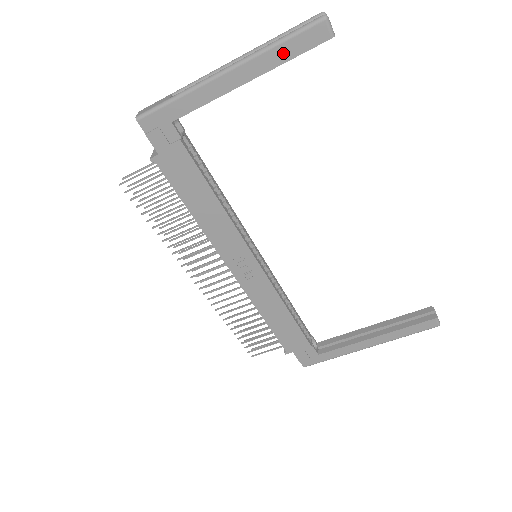
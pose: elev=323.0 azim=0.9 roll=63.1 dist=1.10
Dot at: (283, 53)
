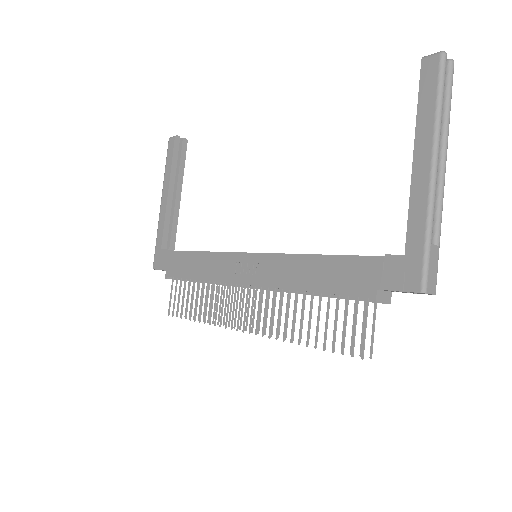
Dot at: (168, 166)
